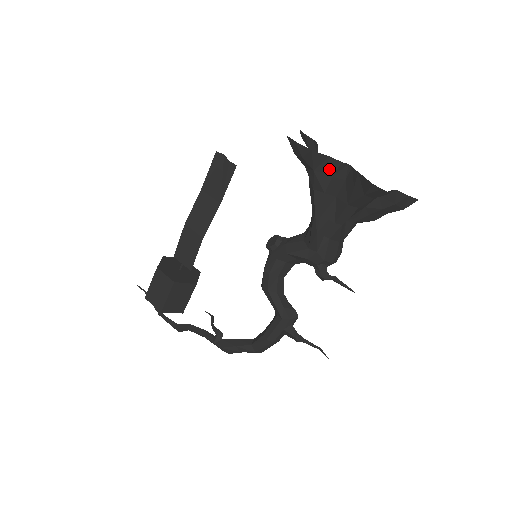
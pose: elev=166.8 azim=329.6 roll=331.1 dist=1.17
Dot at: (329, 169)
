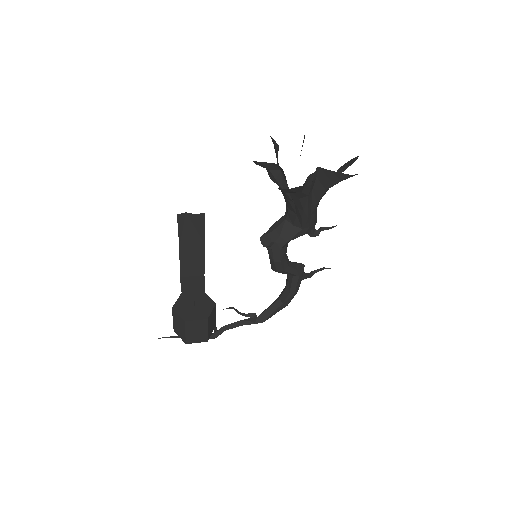
Dot at: (309, 182)
